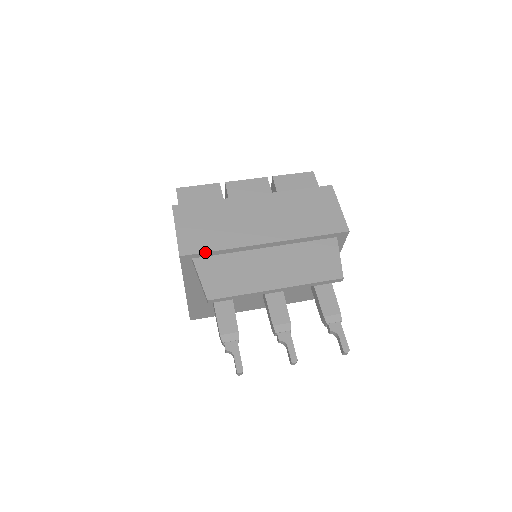
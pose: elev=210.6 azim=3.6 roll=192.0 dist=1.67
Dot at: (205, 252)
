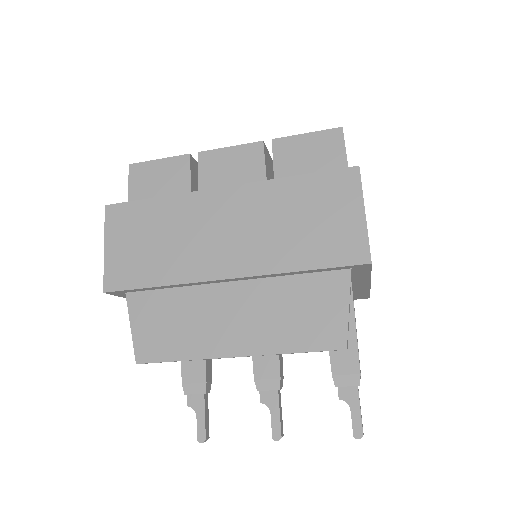
Dot at: (137, 288)
